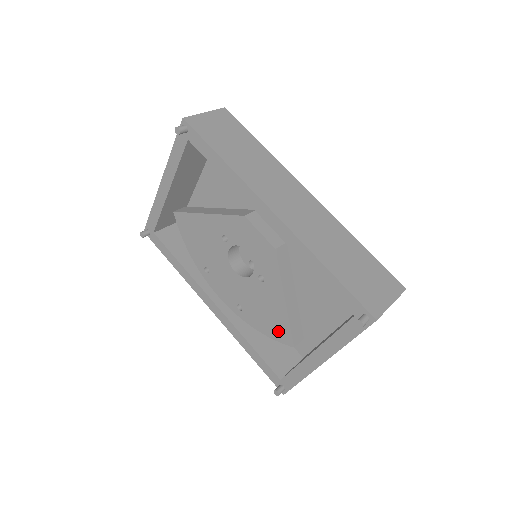
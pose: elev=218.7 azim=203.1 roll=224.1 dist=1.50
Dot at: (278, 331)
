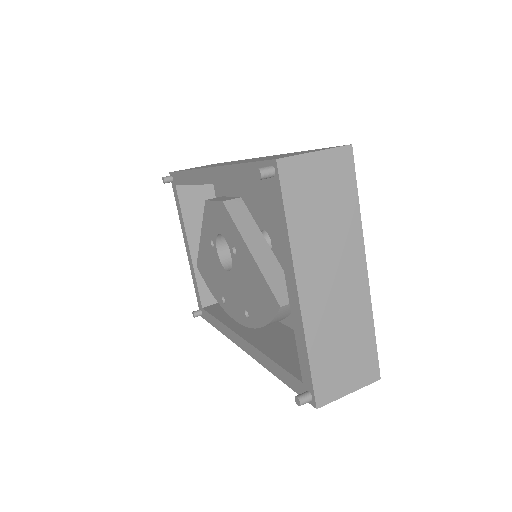
Dot at: (266, 302)
